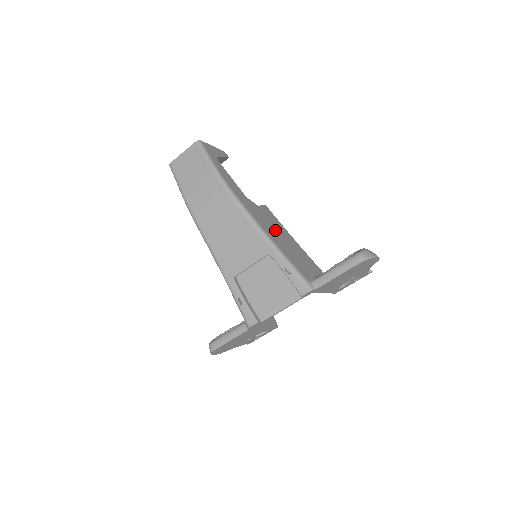
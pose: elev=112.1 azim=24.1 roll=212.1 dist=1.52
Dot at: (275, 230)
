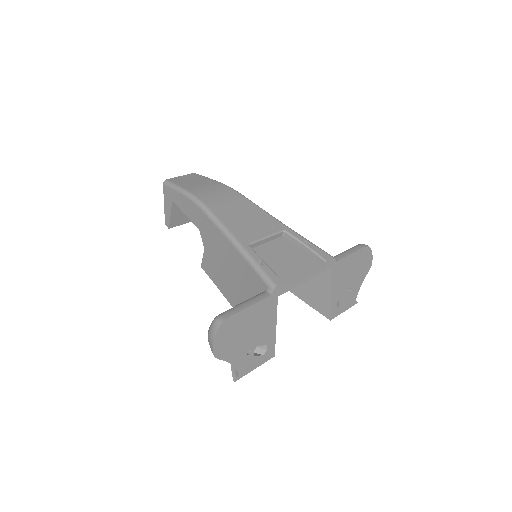
Dot at: occluded
